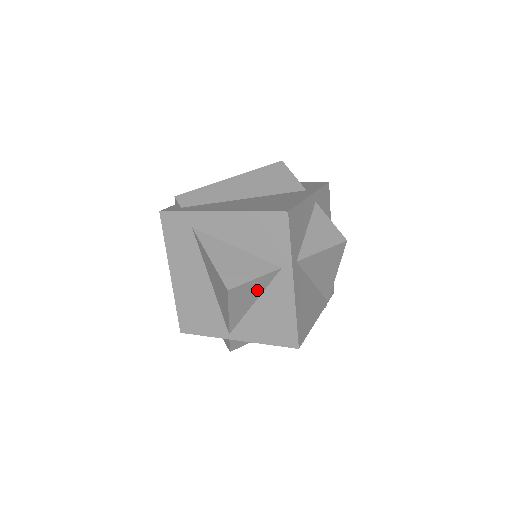
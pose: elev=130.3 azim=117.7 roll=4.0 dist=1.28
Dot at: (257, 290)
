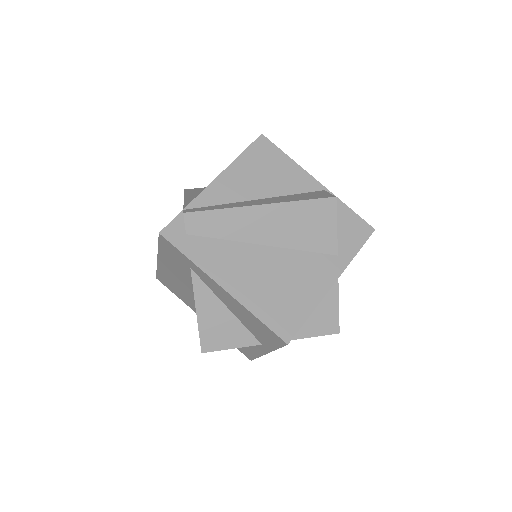
Dot at: occluded
